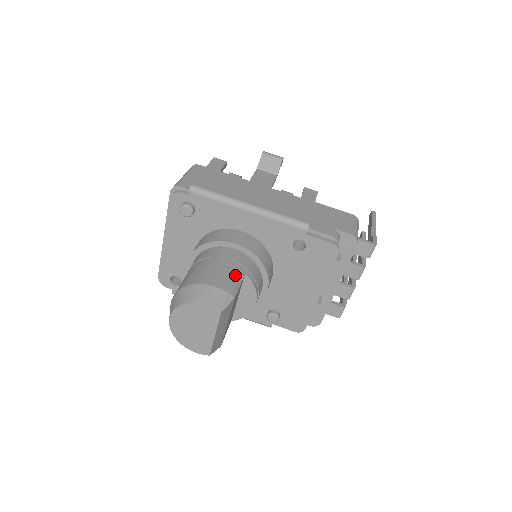
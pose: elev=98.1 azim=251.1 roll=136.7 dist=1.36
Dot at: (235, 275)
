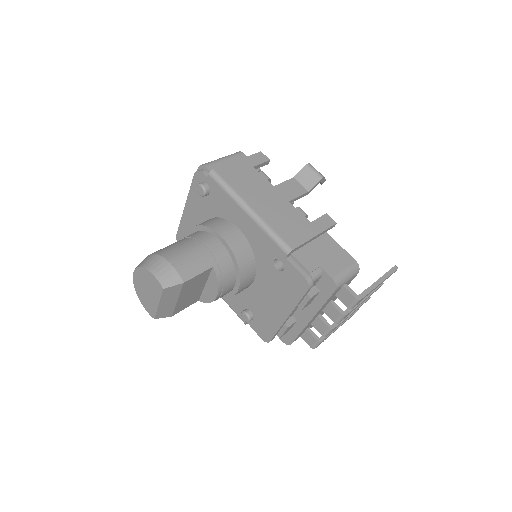
Dot at: (200, 264)
